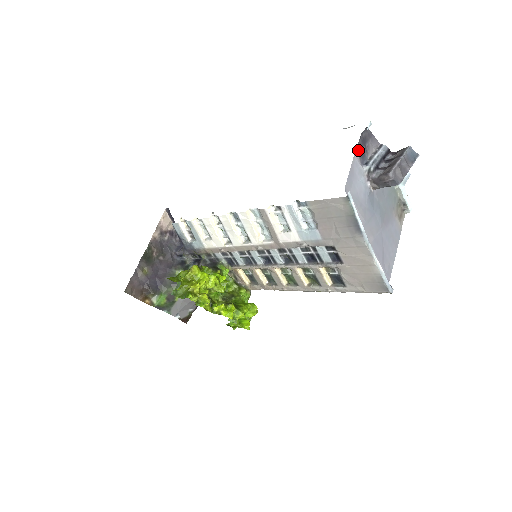
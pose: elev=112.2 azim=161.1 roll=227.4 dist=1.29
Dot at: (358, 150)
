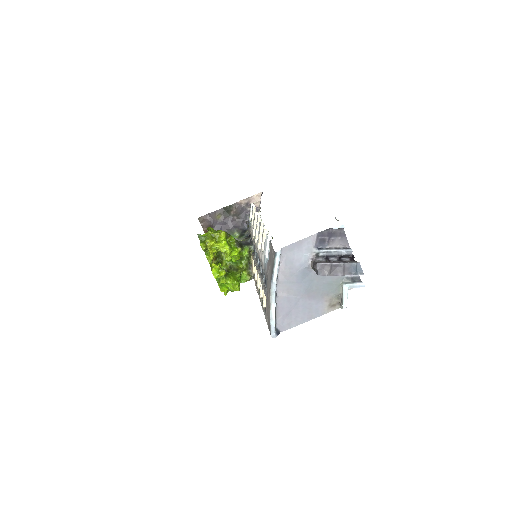
Dot at: (319, 235)
